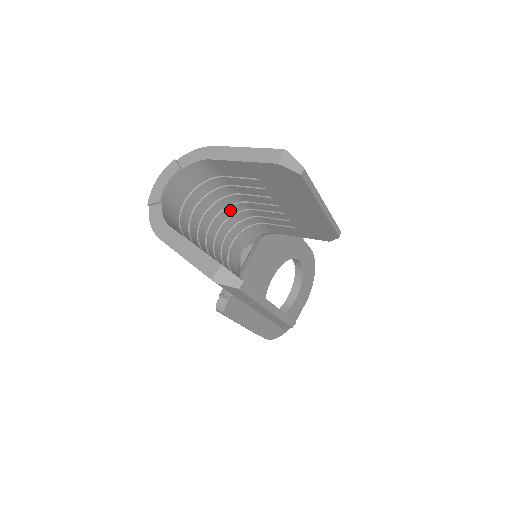
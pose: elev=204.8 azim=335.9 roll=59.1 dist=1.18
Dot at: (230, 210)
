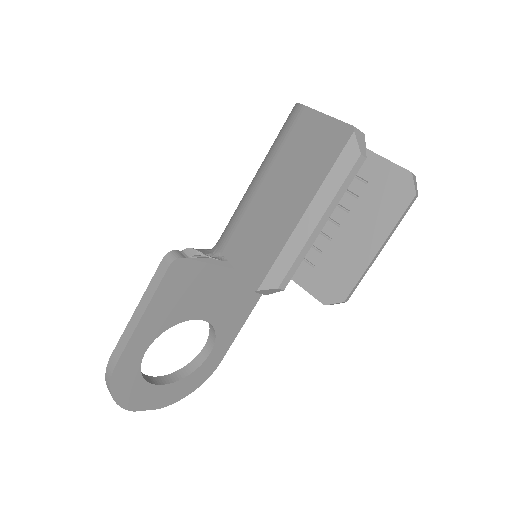
Dot at: occluded
